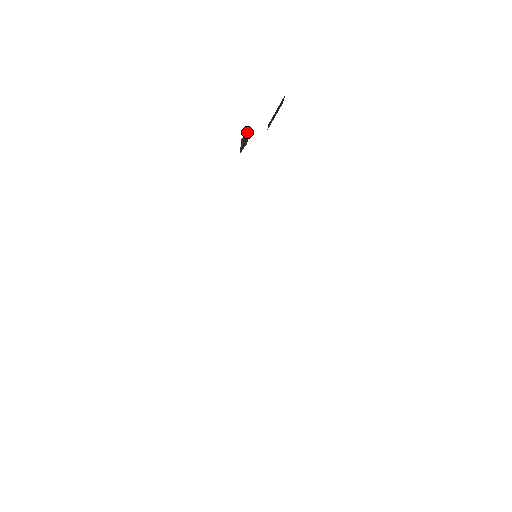
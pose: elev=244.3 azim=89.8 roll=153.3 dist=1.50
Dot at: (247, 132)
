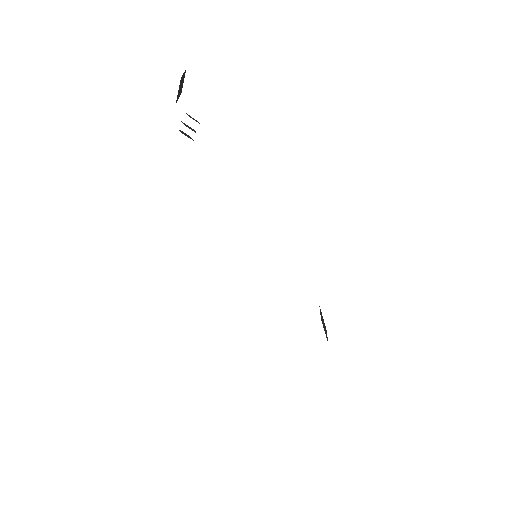
Dot at: (180, 81)
